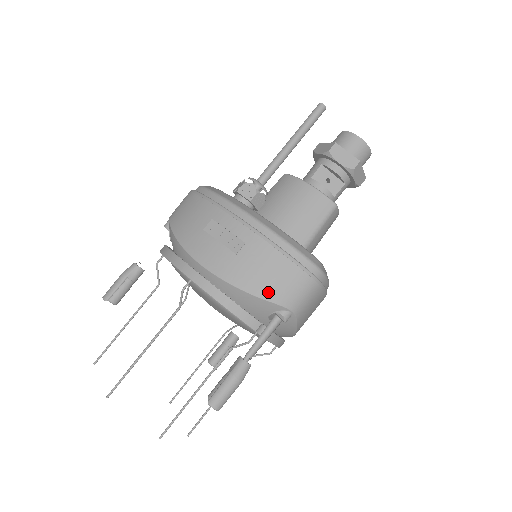
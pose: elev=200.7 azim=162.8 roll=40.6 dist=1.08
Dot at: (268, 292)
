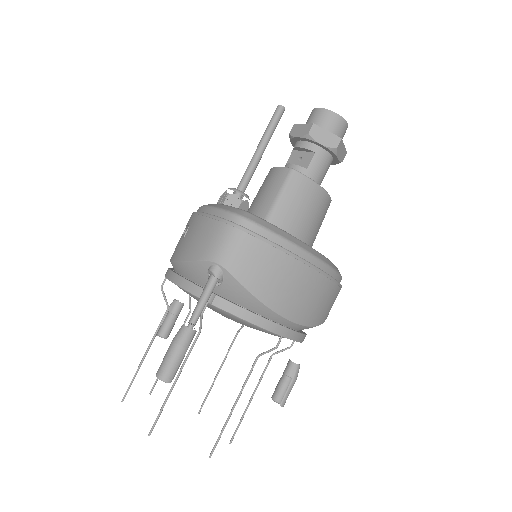
Dot at: (196, 253)
